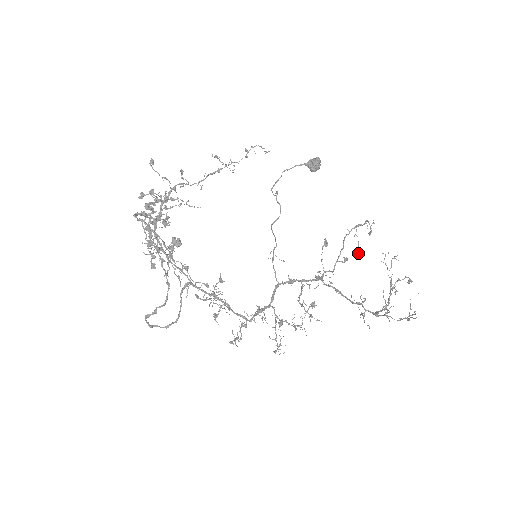
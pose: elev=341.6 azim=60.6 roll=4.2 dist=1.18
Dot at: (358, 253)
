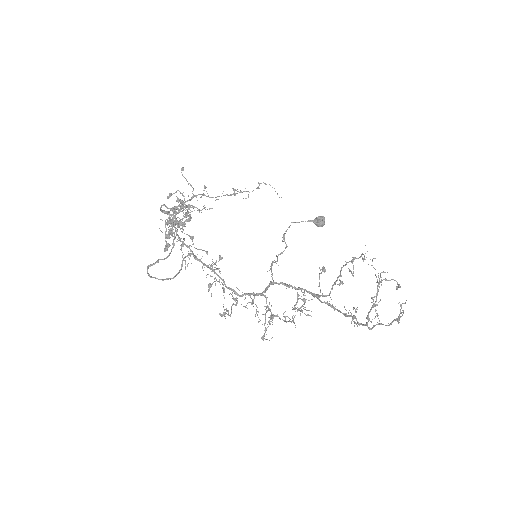
Dot at: (352, 275)
